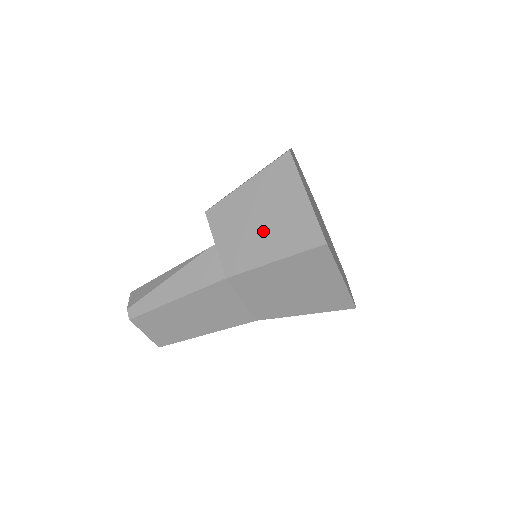
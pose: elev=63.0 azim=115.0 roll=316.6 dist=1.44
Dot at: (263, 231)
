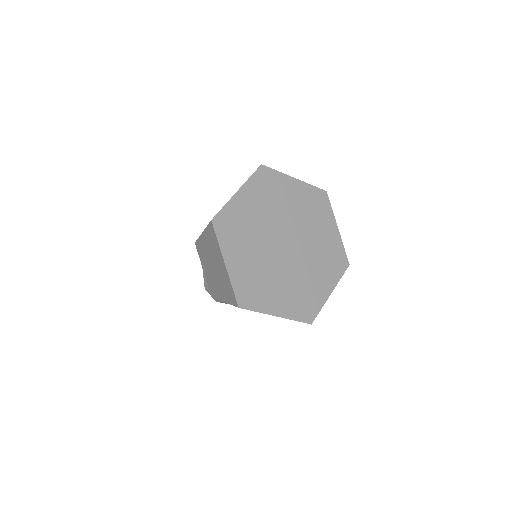
Dot at: occluded
